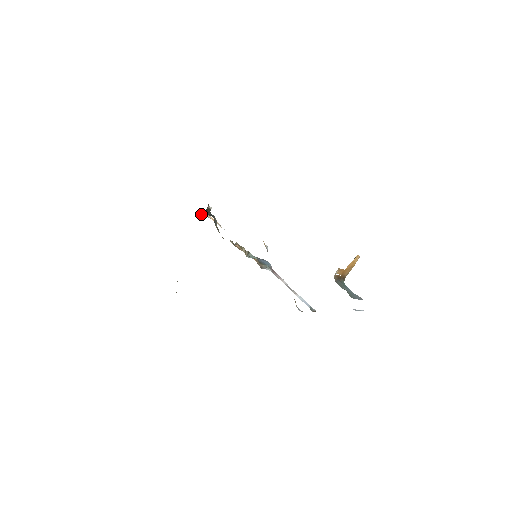
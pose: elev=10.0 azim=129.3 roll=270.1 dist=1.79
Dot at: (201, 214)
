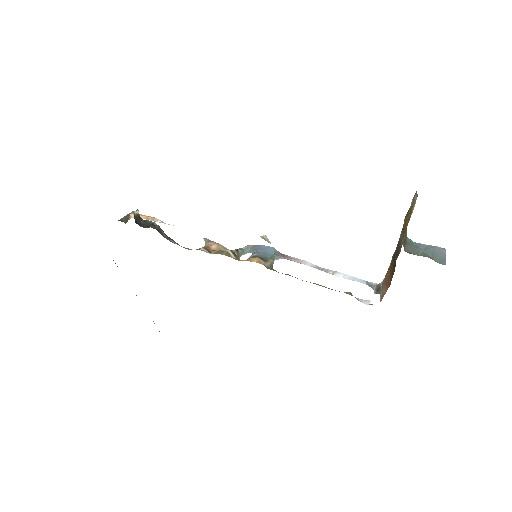
Dot at: (124, 222)
